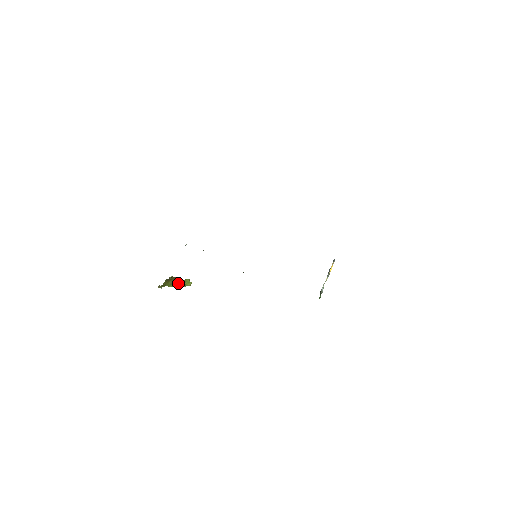
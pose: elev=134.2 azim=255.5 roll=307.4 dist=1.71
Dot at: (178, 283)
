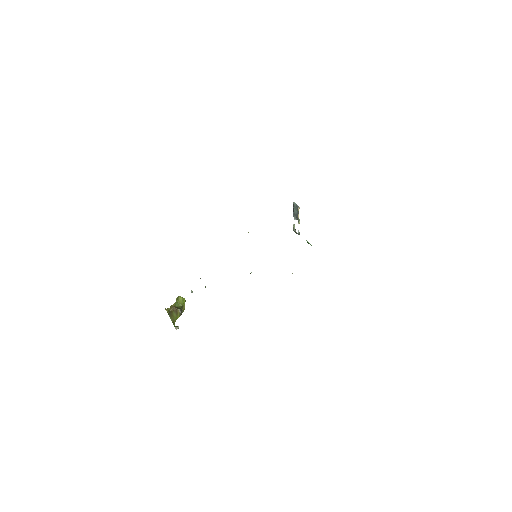
Dot at: (180, 309)
